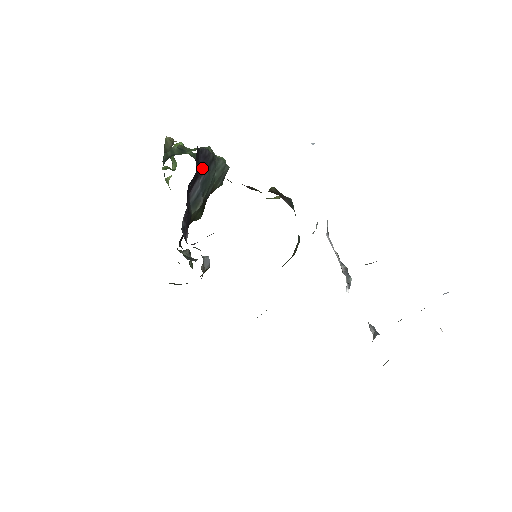
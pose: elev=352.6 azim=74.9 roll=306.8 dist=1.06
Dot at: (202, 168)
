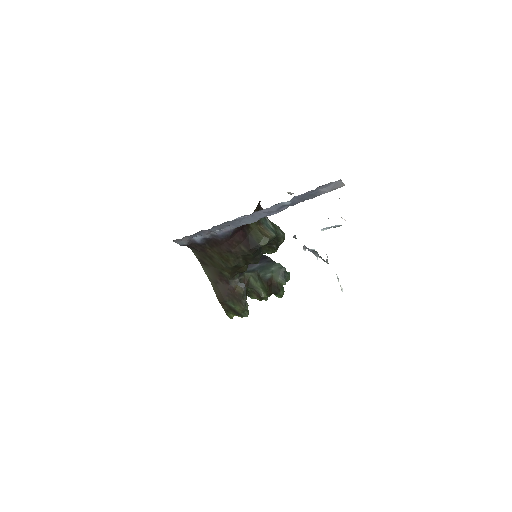
Dot at: (261, 260)
